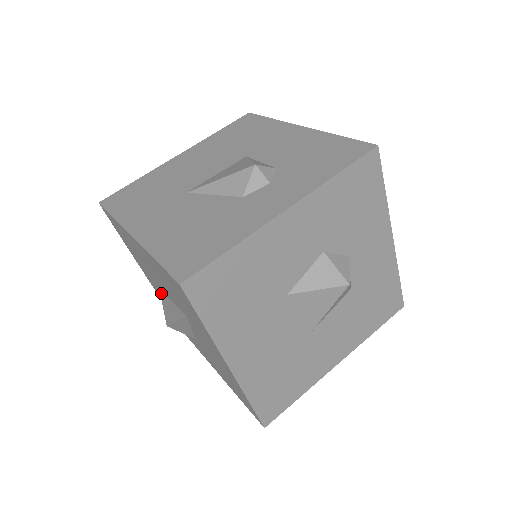
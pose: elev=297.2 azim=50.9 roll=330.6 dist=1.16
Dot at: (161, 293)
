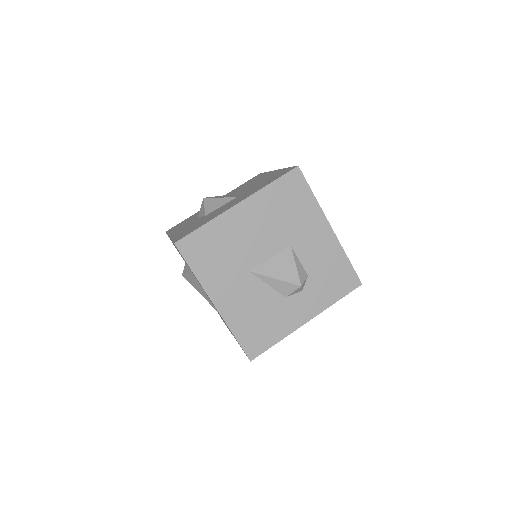
Dot at: (191, 273)
